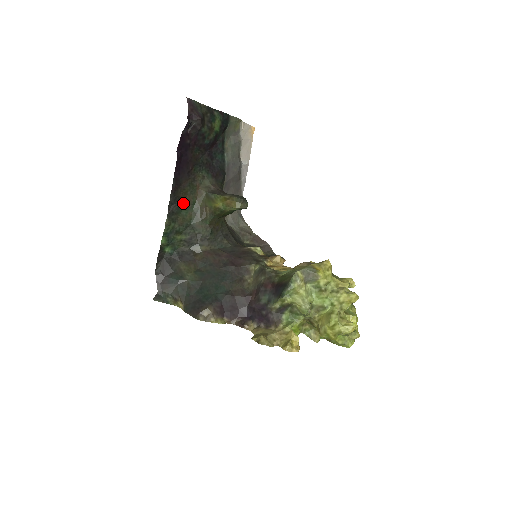
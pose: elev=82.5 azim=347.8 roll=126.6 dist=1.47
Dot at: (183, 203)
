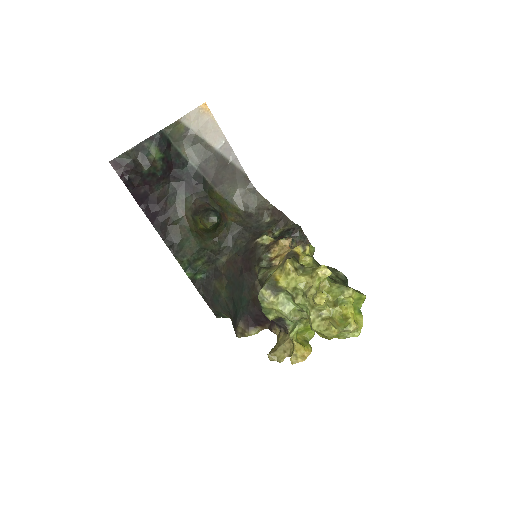
Dot at: (180, 237)
